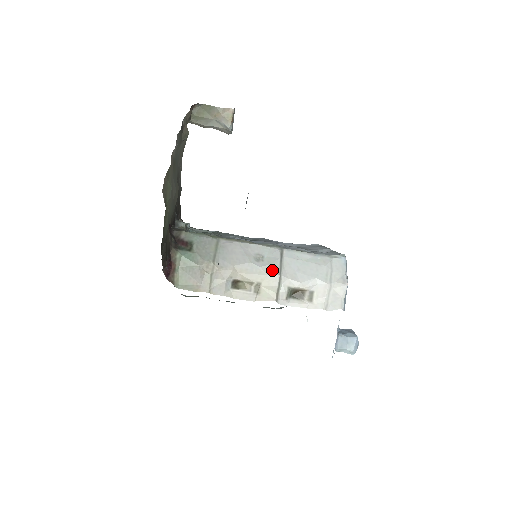
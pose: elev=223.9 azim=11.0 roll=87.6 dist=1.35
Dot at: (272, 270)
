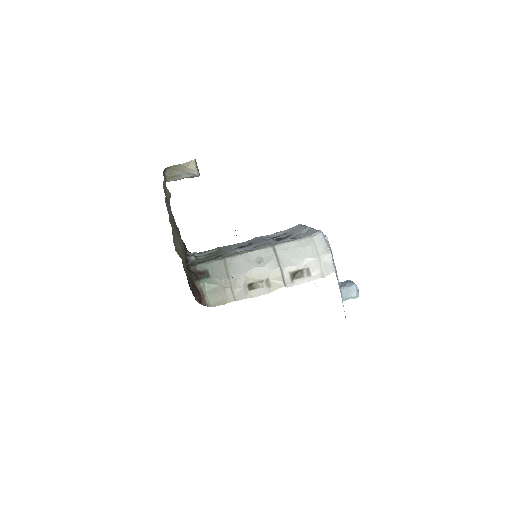
Dot at: (273, 266)
